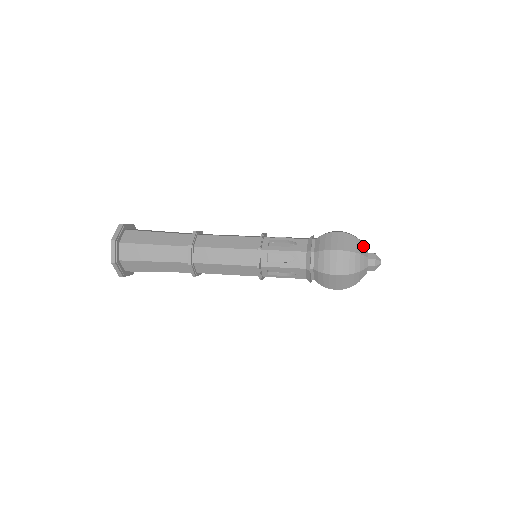
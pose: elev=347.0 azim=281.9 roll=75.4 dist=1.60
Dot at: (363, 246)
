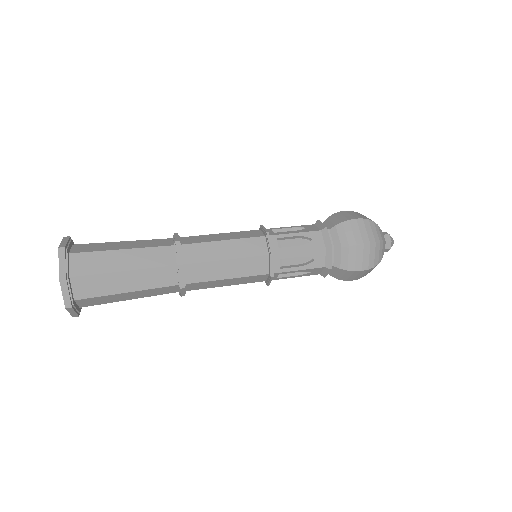
Dot at: occluded
